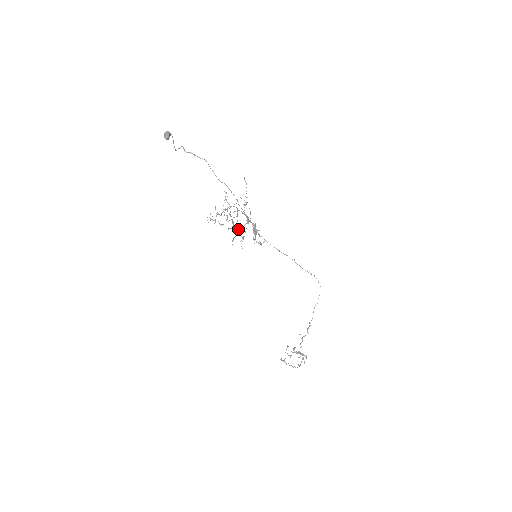
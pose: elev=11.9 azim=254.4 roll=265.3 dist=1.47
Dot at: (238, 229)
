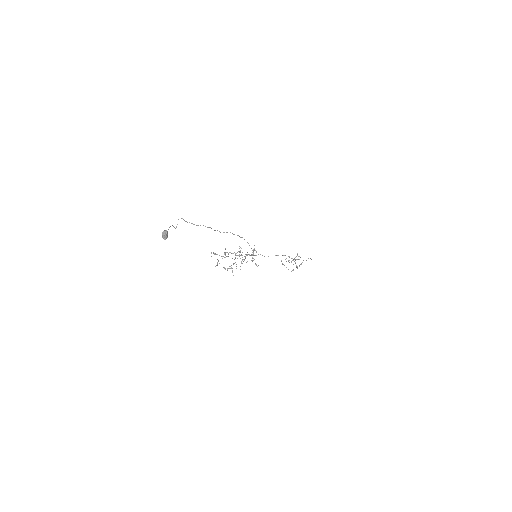
Dot at: (239, 252)
